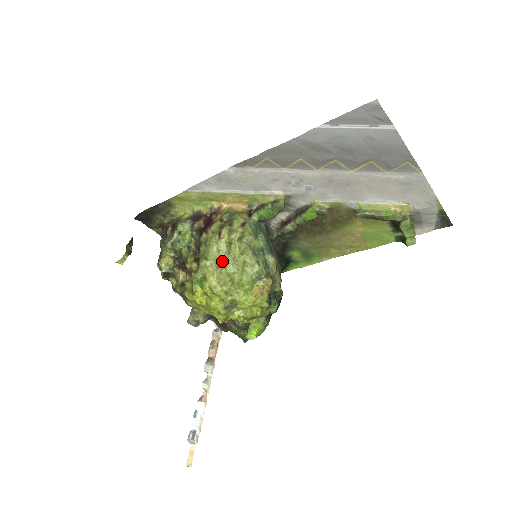
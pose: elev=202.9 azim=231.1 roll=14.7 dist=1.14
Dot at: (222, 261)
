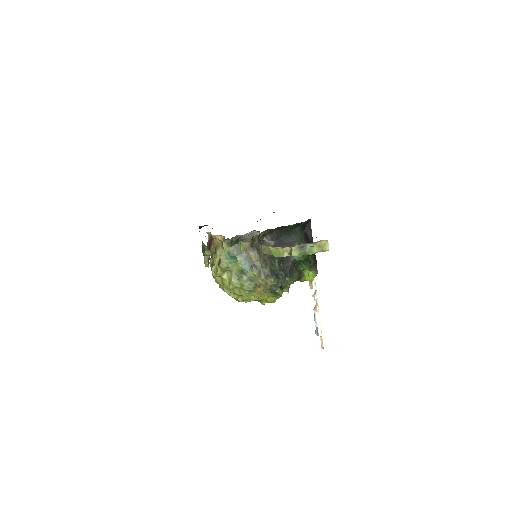
Dot at: (224, 290)
